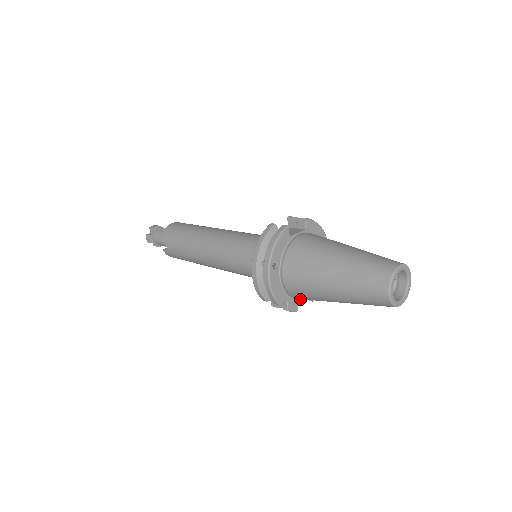
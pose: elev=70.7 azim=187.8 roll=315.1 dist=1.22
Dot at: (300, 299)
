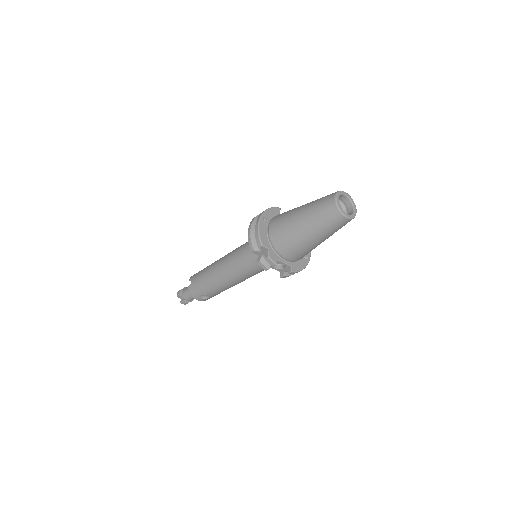
Dot at: (280, 259)
